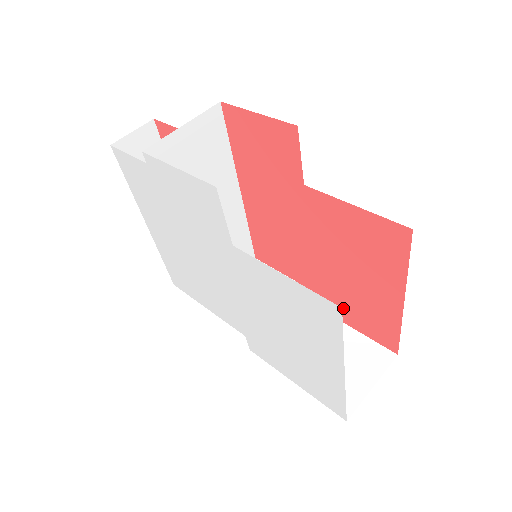
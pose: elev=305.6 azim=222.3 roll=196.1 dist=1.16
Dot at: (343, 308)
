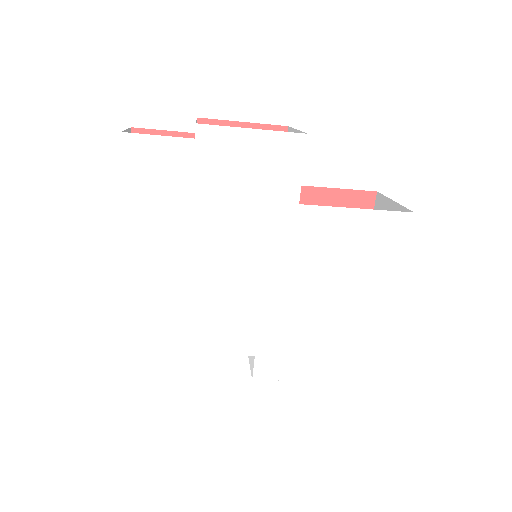
Dot at: occluded
